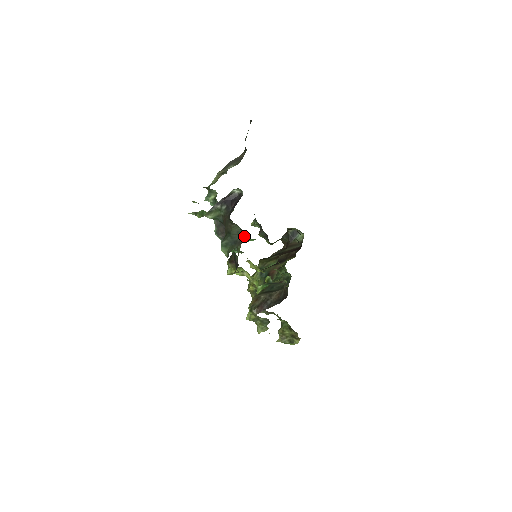
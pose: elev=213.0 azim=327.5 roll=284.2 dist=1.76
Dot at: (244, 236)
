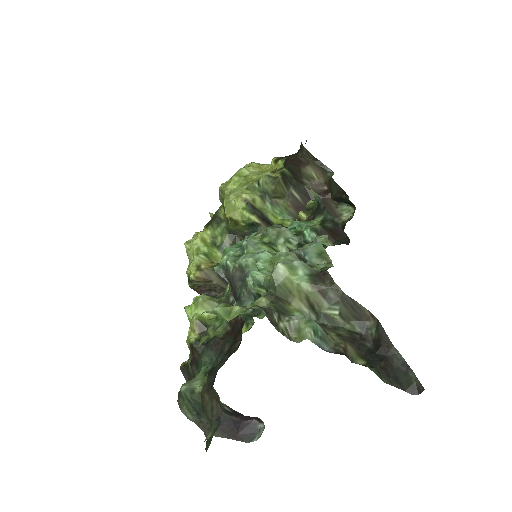
Dot at: occluded
